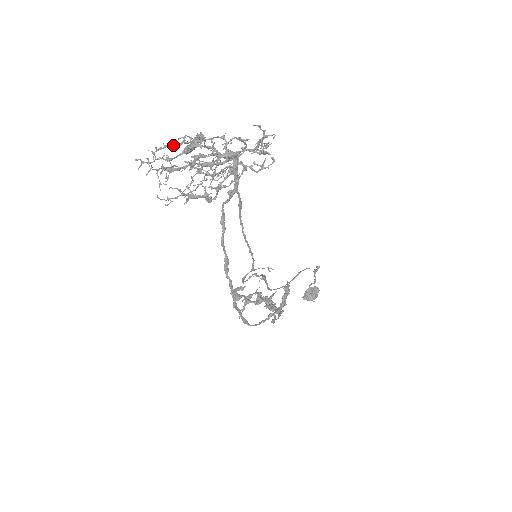
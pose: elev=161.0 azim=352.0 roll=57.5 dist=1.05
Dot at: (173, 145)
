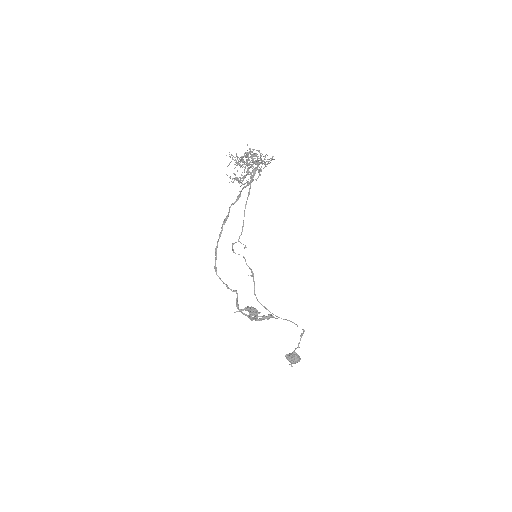
Dot at: occluded
